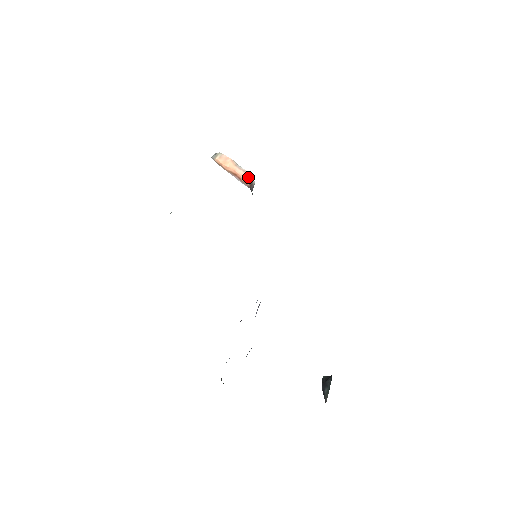
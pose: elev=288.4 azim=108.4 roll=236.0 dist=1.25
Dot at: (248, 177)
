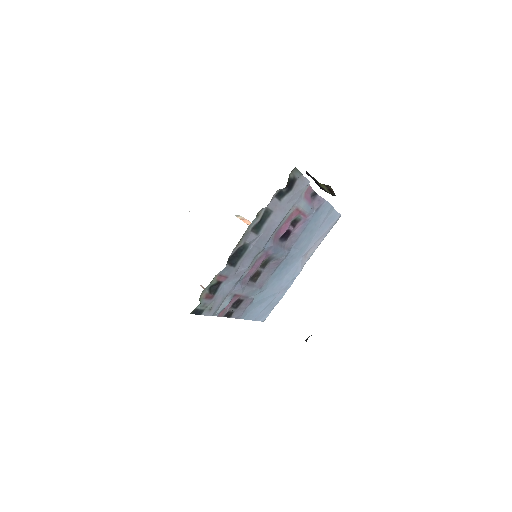
Dot at: occluded
